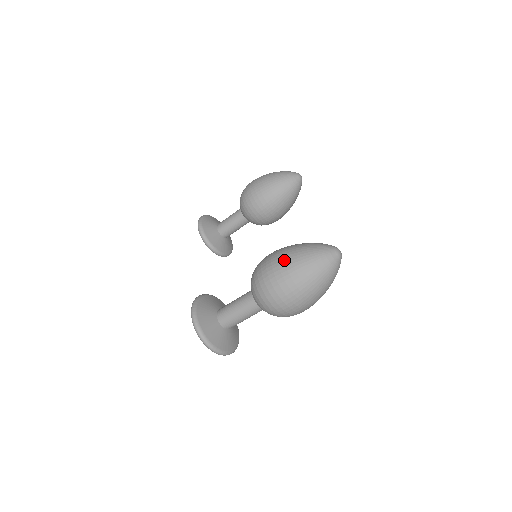
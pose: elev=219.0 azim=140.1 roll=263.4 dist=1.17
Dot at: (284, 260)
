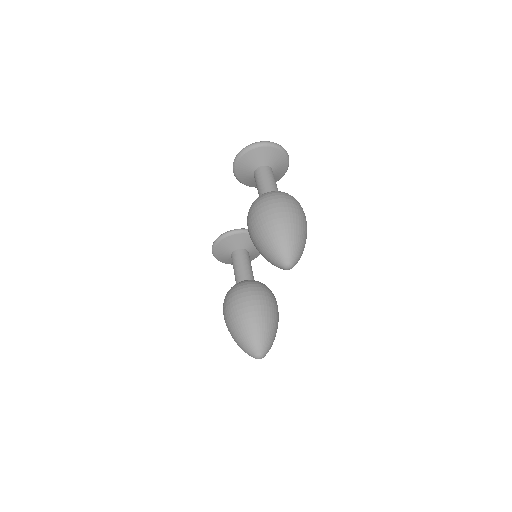
Dot at: (227, 327)
